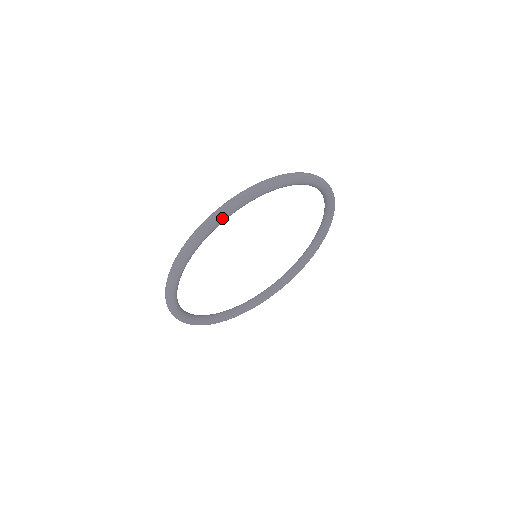
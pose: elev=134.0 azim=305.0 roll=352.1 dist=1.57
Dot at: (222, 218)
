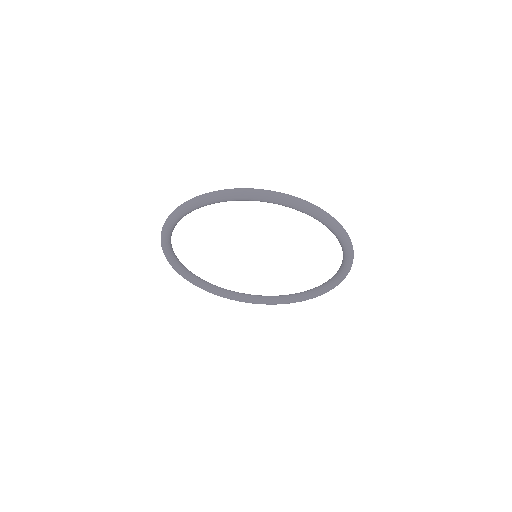
Dot at: (205, 202)
